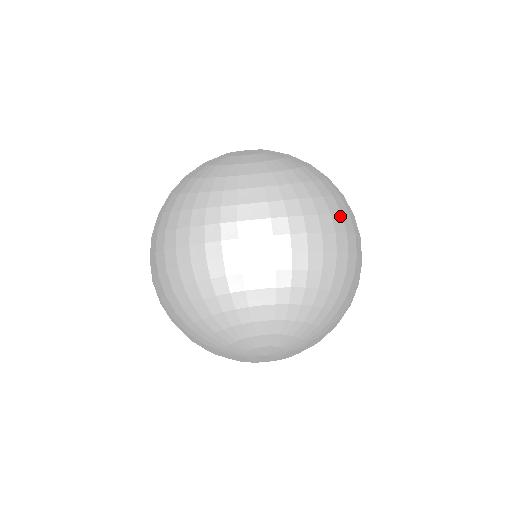
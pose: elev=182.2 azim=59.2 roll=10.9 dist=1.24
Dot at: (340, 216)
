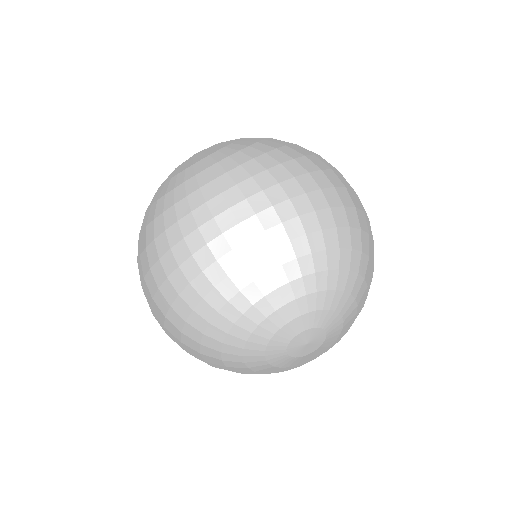
Dot at: (331, 171)
